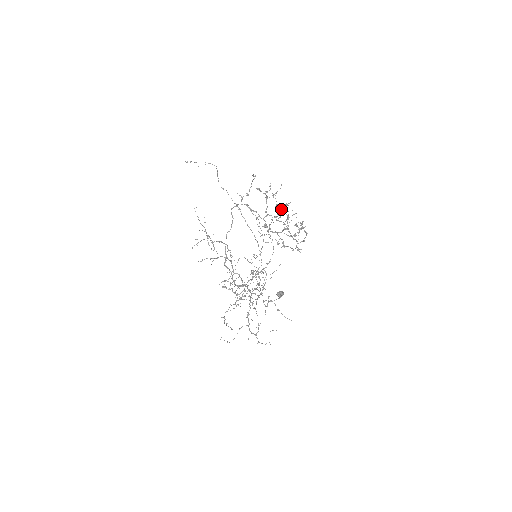
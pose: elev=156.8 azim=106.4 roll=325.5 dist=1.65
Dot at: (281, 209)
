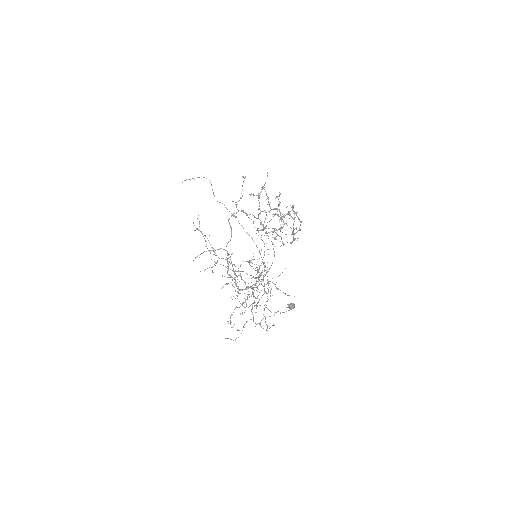
Dot at: (276, 209)
